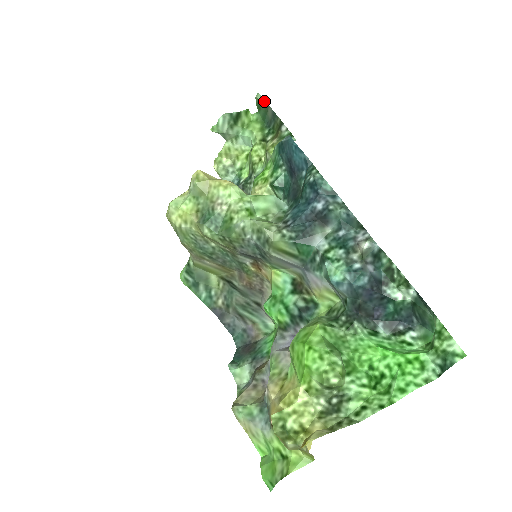
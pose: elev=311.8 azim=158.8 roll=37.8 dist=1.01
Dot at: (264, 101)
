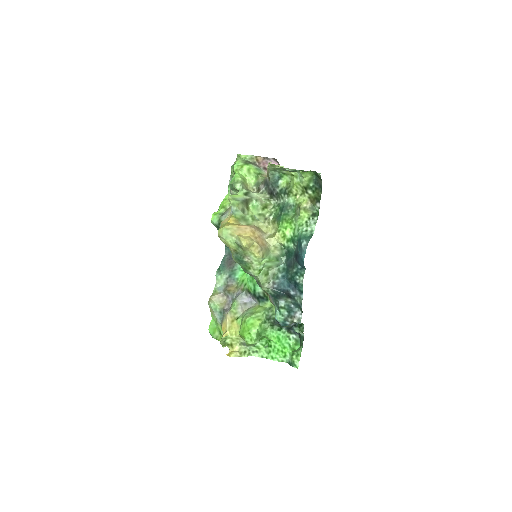
Dot at: occluded
